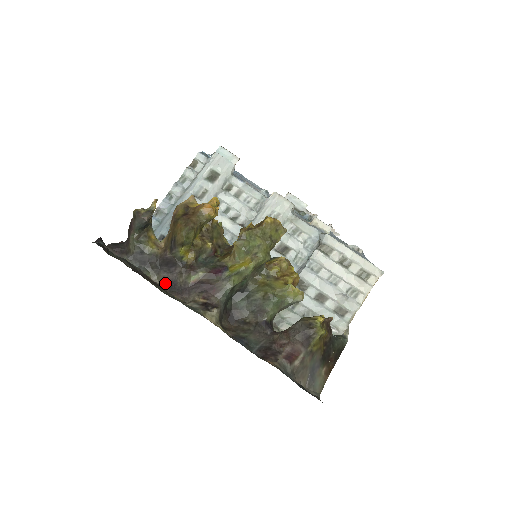
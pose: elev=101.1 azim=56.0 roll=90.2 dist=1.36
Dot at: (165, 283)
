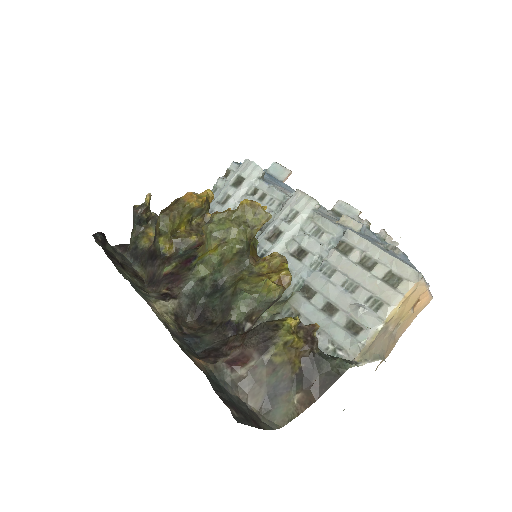
Dot at: (148, 277)
